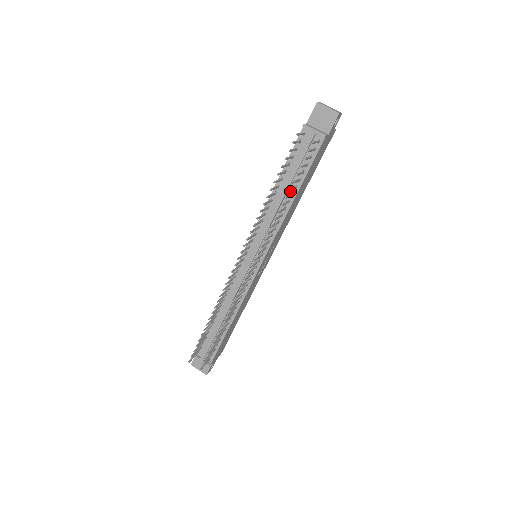
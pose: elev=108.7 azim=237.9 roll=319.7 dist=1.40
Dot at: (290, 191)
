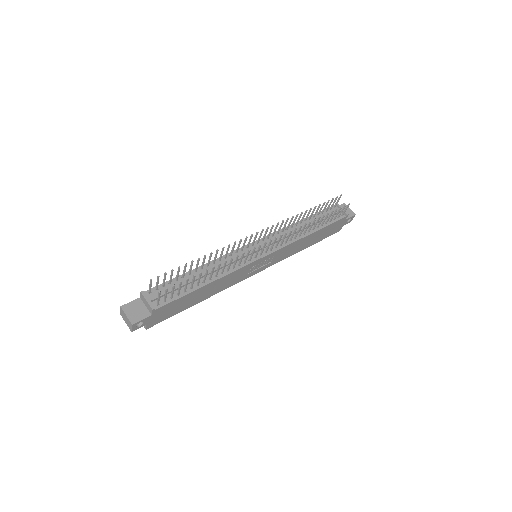
Dot at: (312, 227)
